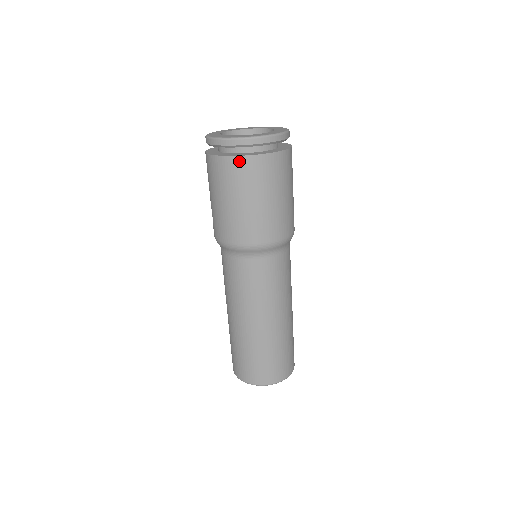
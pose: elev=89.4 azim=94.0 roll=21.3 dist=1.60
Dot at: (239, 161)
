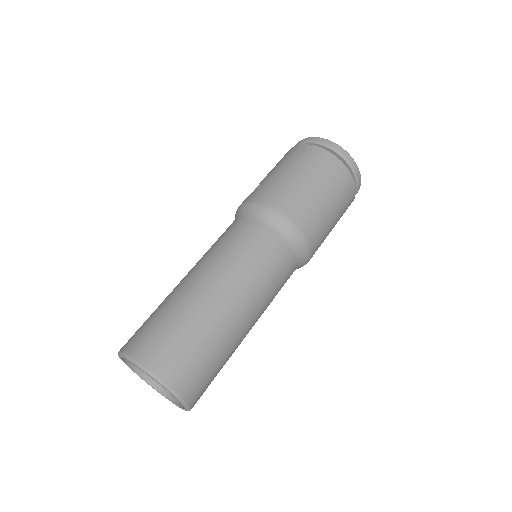
Dot at: (332, 159)
